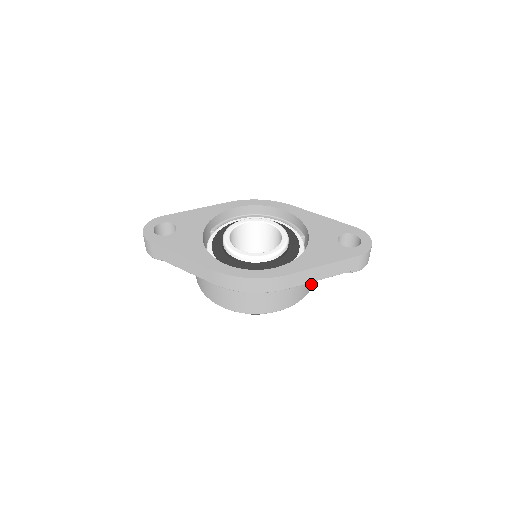
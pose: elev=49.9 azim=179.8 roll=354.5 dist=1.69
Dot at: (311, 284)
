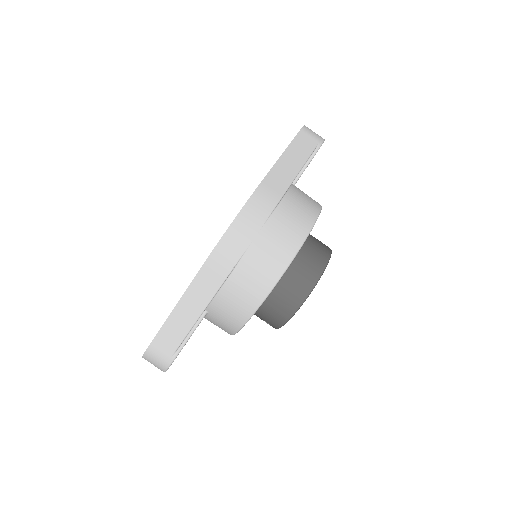
Dot at: occluded
